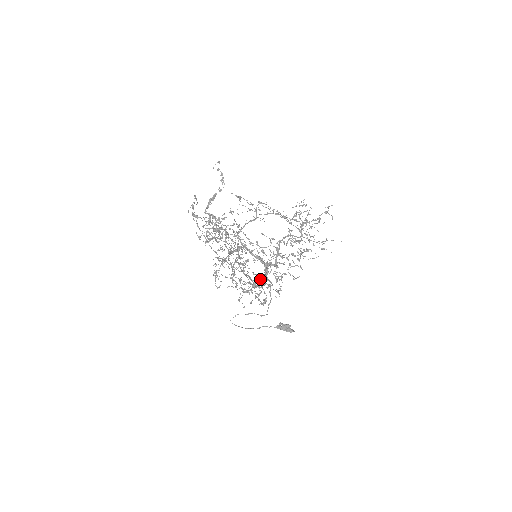
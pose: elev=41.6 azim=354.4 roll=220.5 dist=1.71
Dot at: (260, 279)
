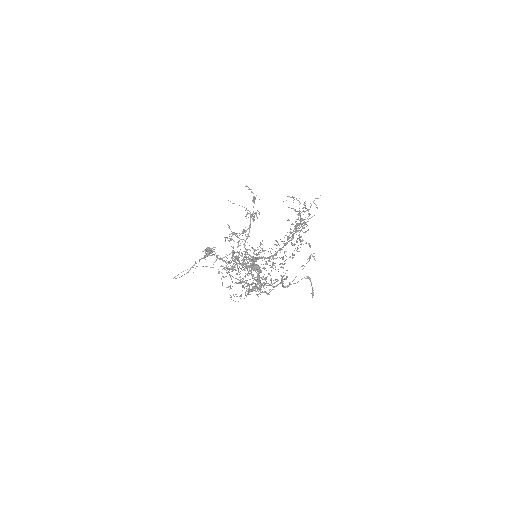
Dot at: occluded
